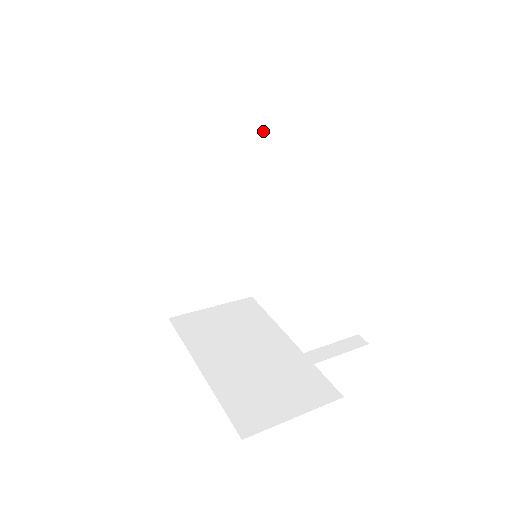
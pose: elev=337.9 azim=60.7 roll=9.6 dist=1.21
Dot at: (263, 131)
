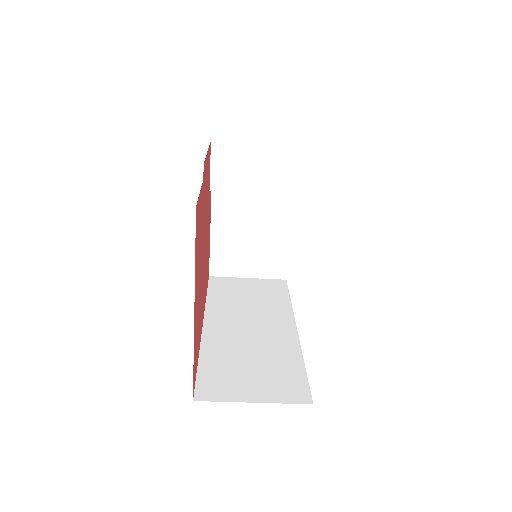
Dot at: (288, 294)
